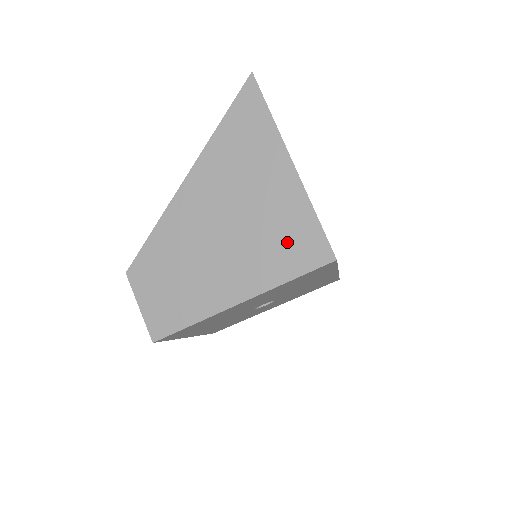
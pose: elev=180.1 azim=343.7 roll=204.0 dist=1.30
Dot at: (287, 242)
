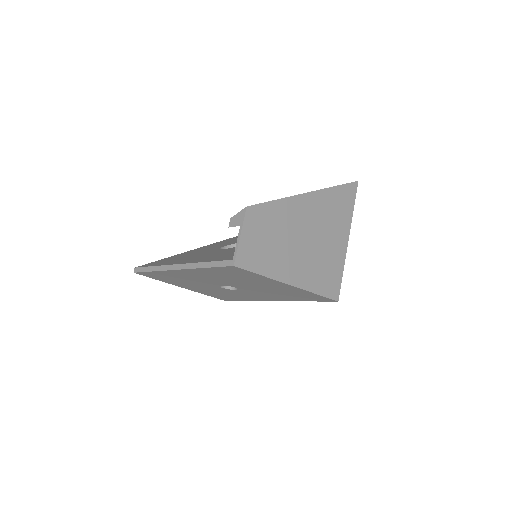
Dot at: (327, 274)
